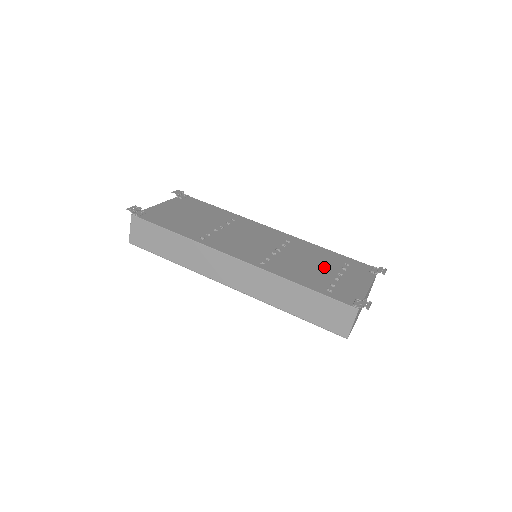
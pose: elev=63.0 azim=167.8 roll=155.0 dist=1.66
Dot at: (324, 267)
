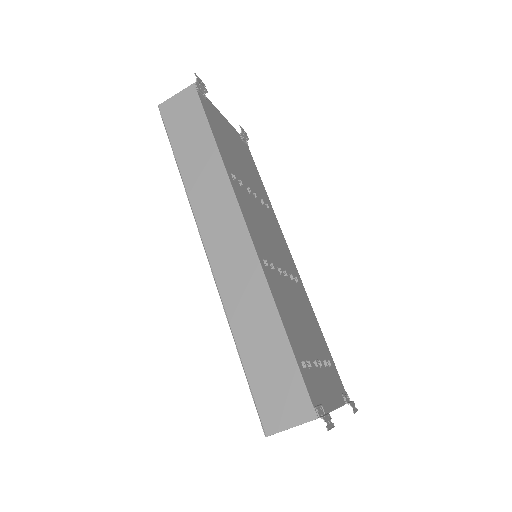
Dot at: (311, 339)
